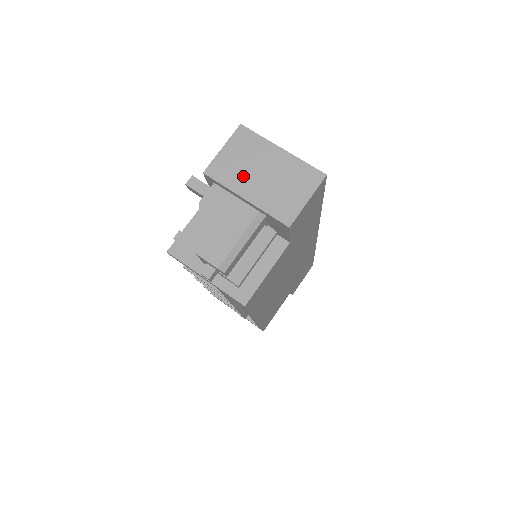
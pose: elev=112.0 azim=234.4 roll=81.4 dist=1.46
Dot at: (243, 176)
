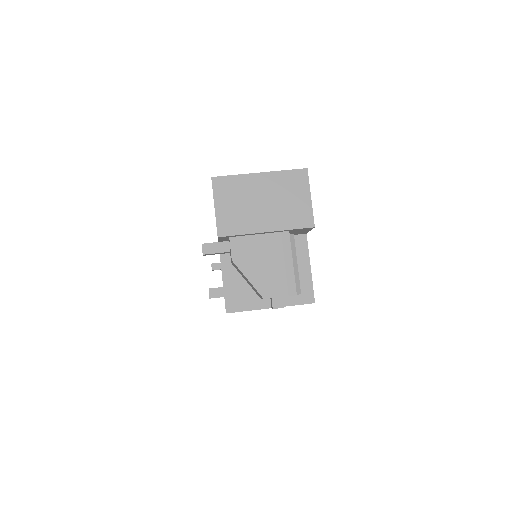
Dot at: (250, 216)
